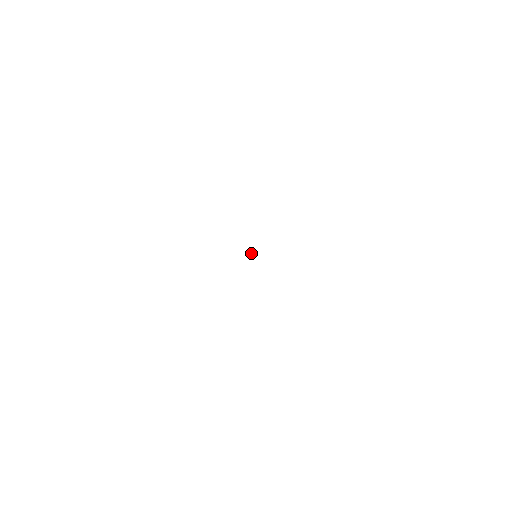
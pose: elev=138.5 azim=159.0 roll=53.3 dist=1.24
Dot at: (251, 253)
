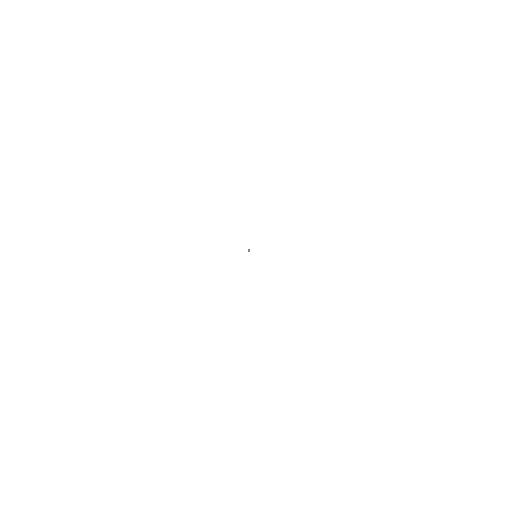
Dot at: (249, 251)
